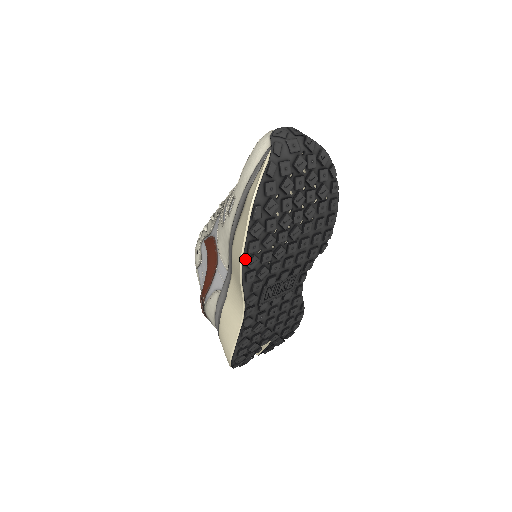
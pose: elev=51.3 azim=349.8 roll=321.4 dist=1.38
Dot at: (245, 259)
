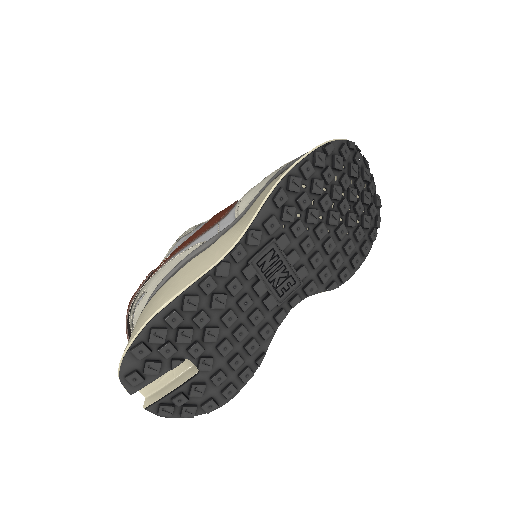
Dot at: (292, 172)
